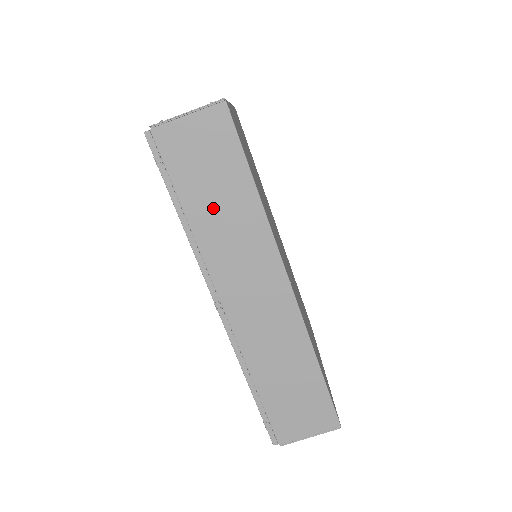
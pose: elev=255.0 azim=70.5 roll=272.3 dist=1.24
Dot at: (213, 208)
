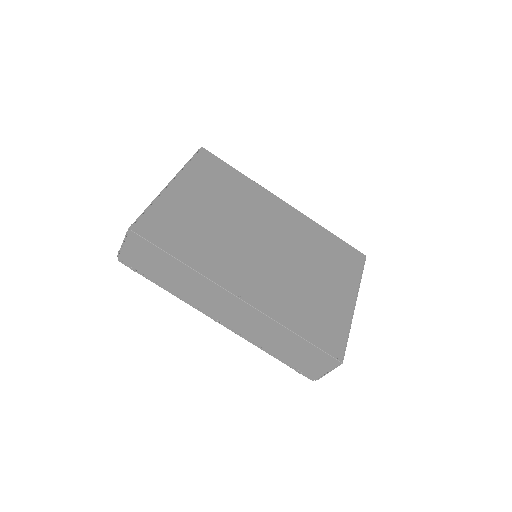
Dot at: (172, 279)
